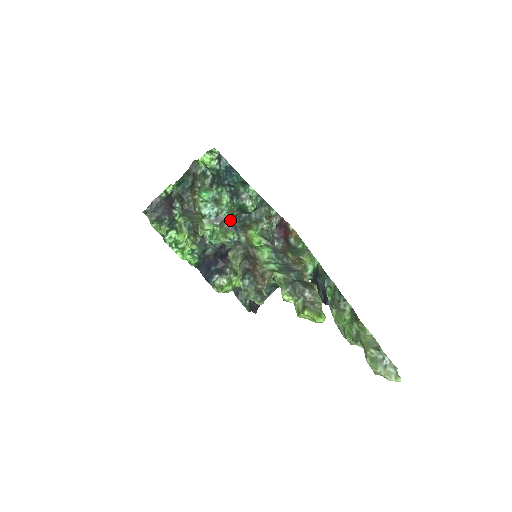
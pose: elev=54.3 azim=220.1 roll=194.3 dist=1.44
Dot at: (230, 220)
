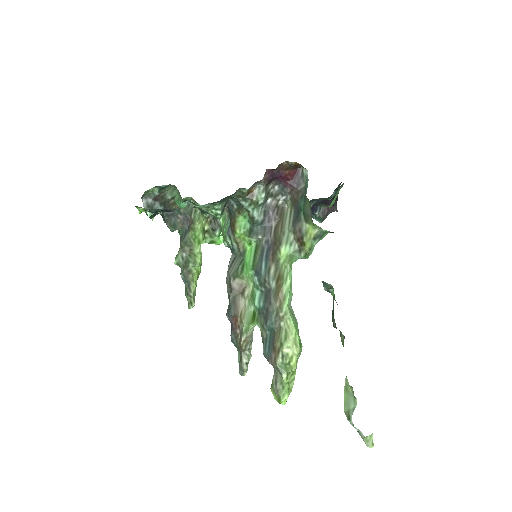
Dot at: occluded
